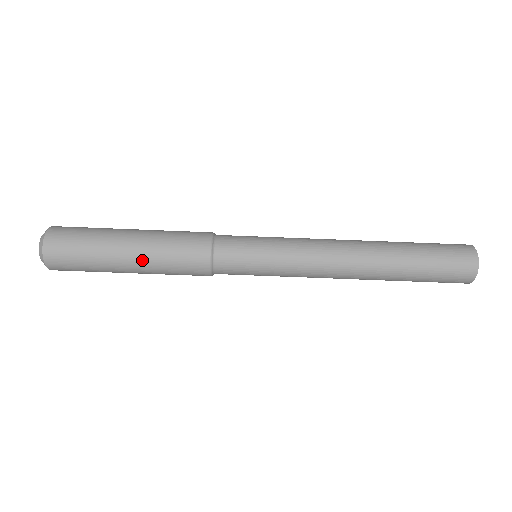
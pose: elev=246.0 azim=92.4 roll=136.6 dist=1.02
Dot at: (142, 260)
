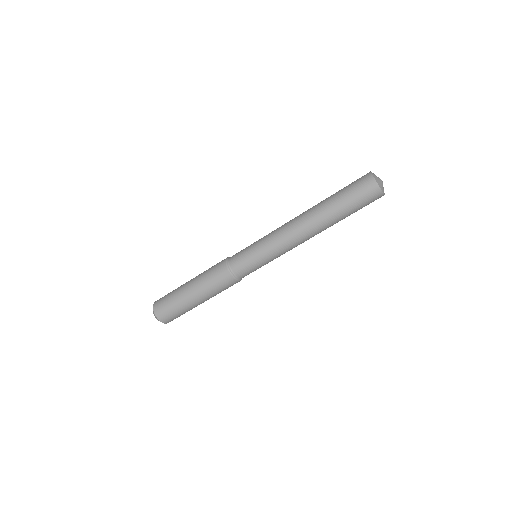
Dot at: (198, 291)
